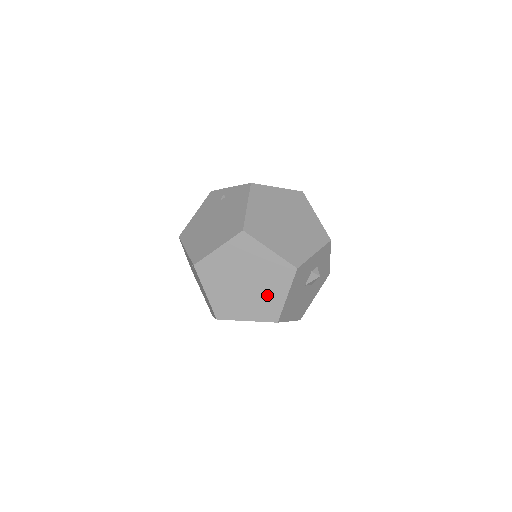
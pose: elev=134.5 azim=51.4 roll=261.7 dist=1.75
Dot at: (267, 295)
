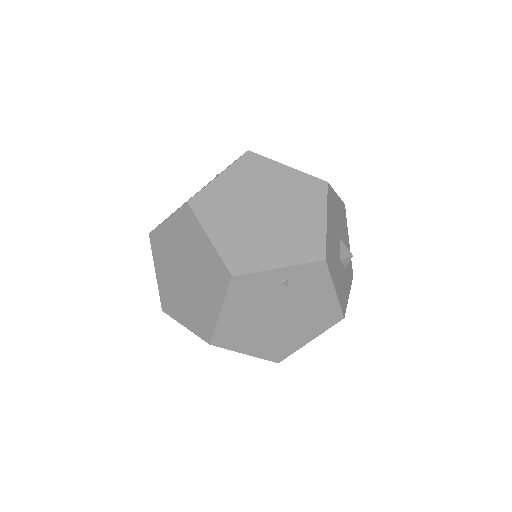
Dot at: occluded
